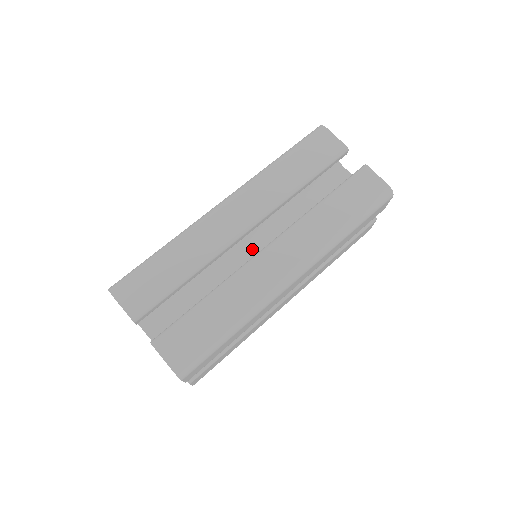
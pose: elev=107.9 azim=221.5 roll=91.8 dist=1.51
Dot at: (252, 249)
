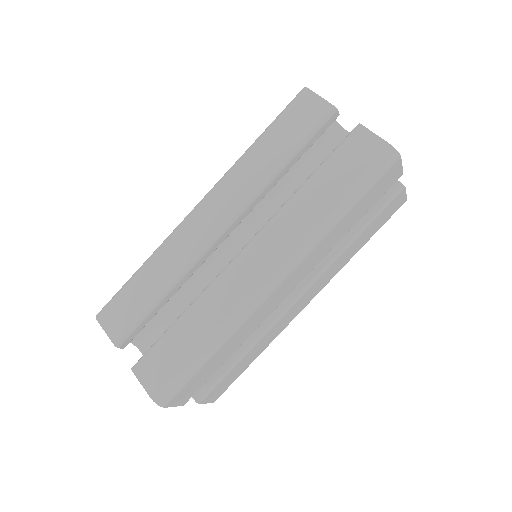
Dot at: occluded
